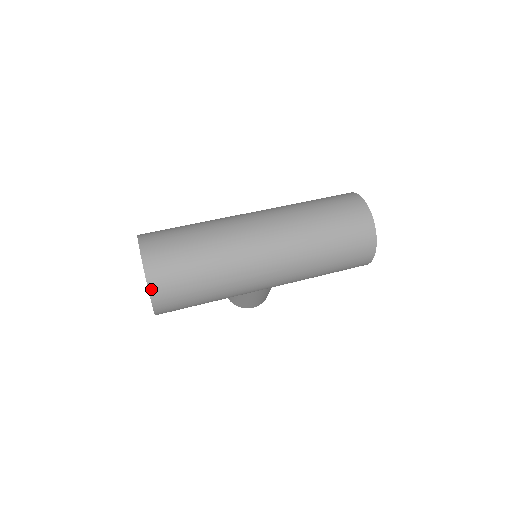
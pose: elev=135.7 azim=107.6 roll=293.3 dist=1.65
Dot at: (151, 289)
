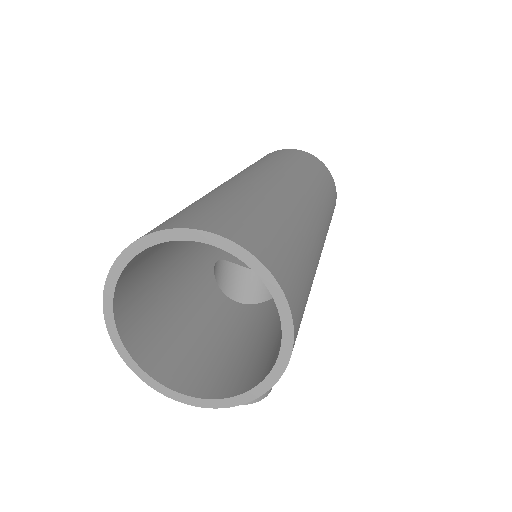
Dot at: (272, 271)
